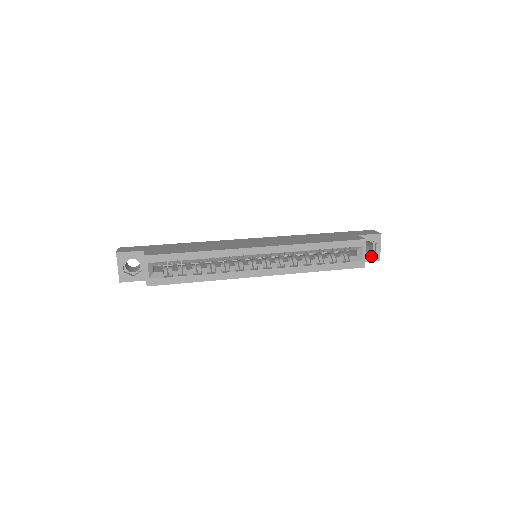
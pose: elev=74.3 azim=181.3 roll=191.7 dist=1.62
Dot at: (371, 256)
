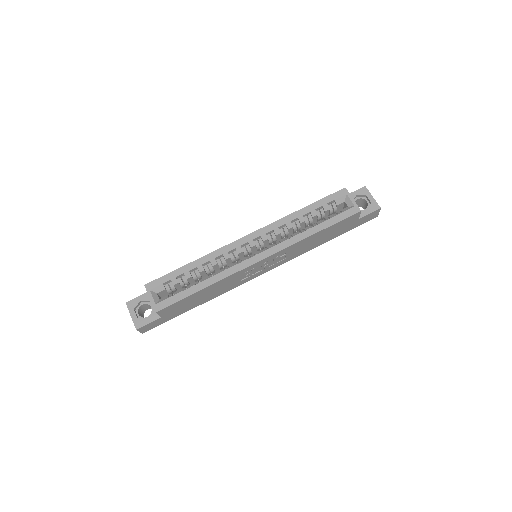
Dot at: (369, 208)
